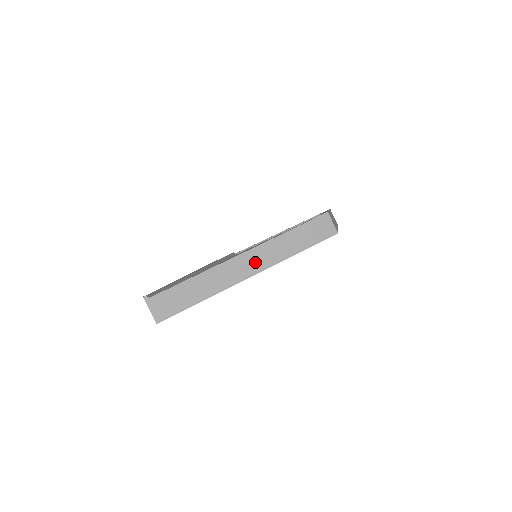
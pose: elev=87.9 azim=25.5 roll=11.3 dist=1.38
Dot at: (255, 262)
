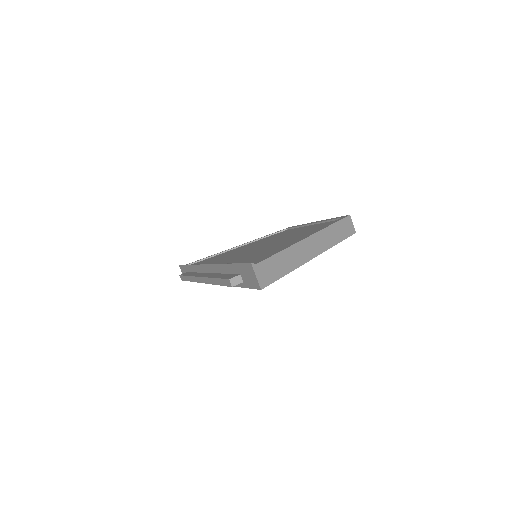
Dot at: (316, 246)
